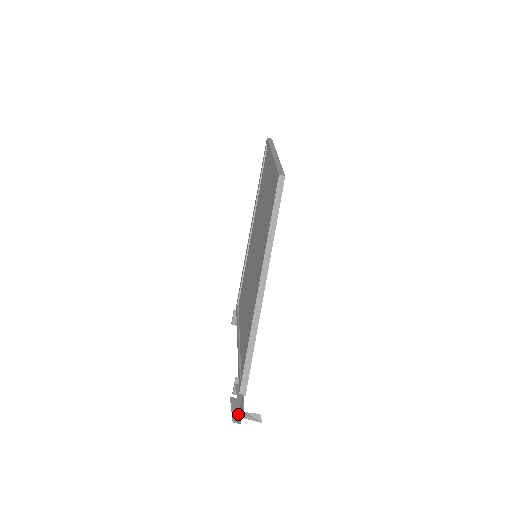
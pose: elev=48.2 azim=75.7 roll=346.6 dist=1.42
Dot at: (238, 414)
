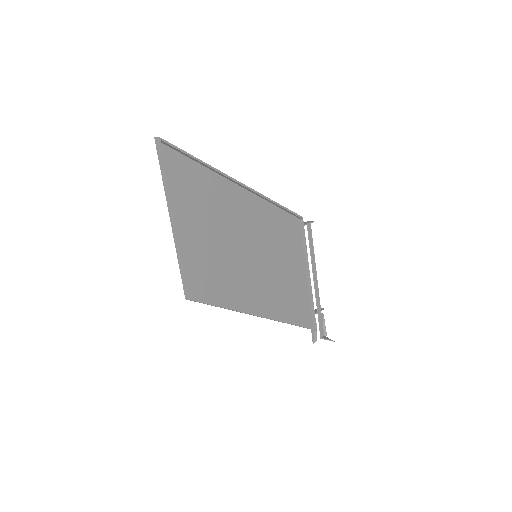
Dot at: (323, 329)
